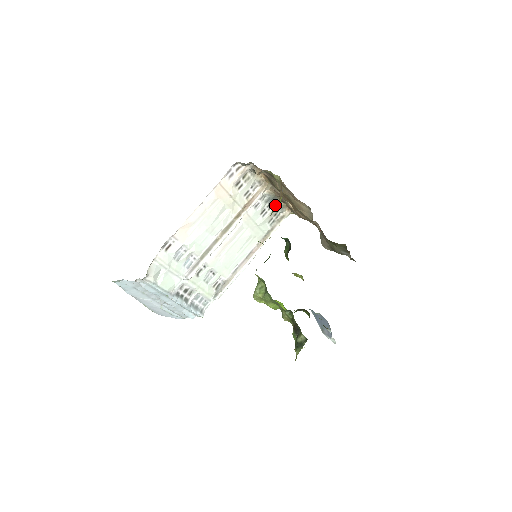
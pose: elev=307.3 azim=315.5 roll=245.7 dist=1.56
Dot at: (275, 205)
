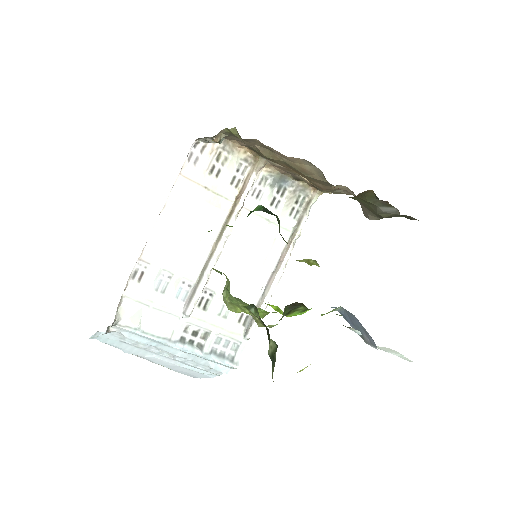
Dot at: occluded
